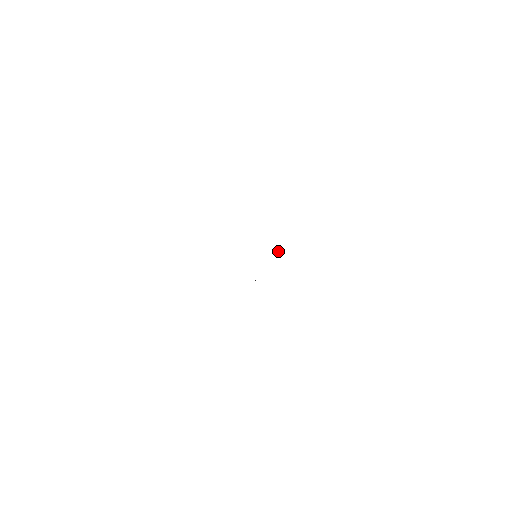
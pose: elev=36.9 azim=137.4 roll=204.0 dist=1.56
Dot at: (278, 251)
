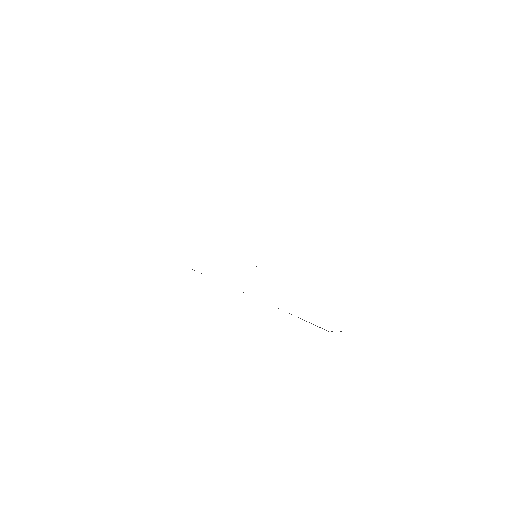
Dot at: occluded
